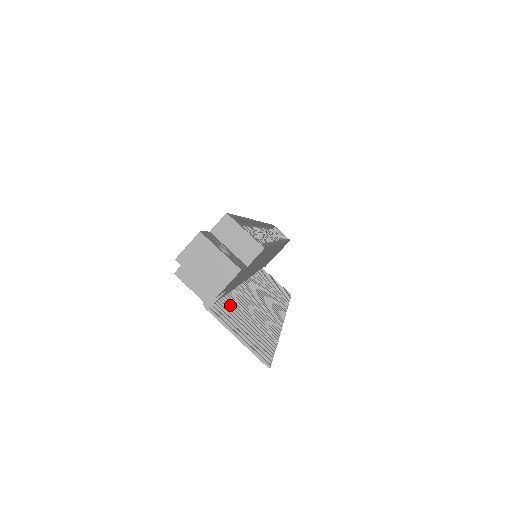
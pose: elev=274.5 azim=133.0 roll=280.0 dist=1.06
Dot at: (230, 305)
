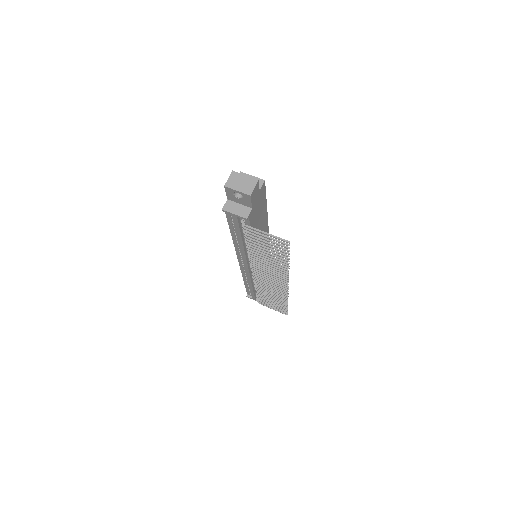
Dot at: (254, 242)
